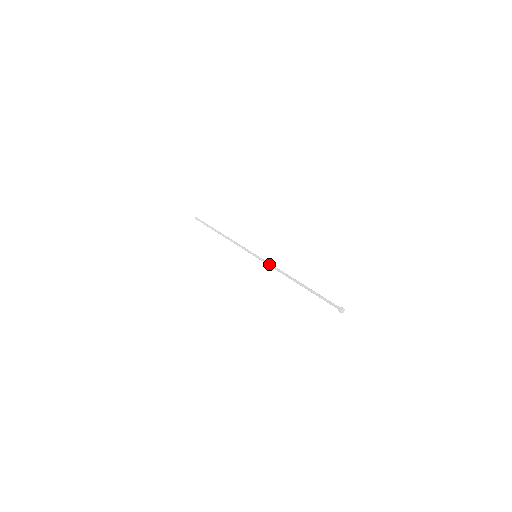
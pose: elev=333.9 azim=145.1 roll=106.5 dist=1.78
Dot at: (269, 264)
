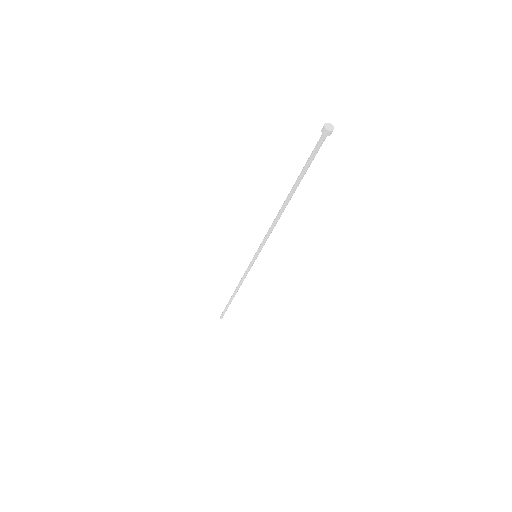
Dot at: (266, 237)
